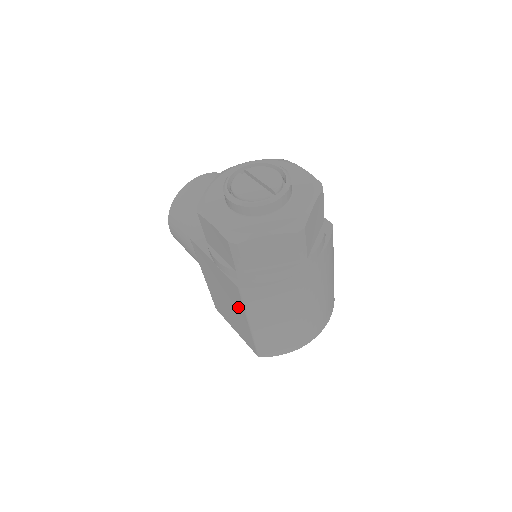
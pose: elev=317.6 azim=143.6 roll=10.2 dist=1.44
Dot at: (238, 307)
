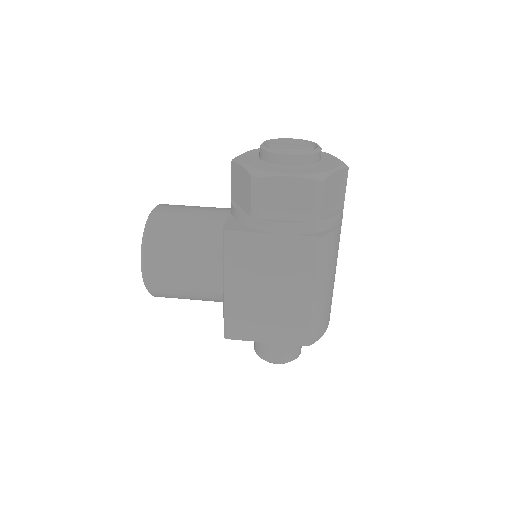
Dot at: (301, 278)
